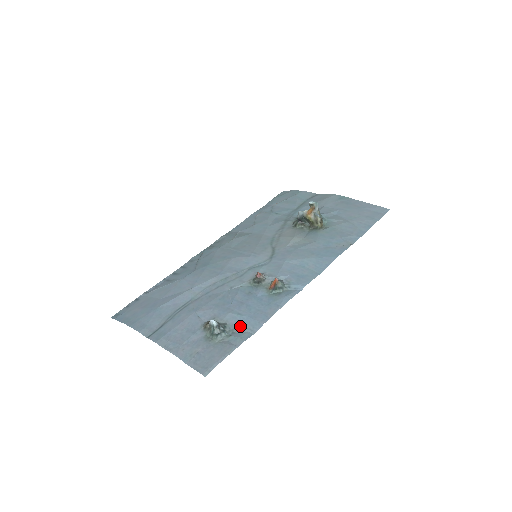
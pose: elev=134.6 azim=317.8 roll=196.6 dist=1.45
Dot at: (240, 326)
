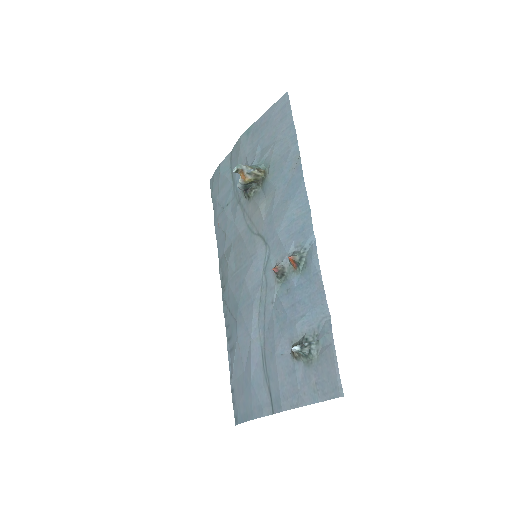
Dot at: (315, 325)
